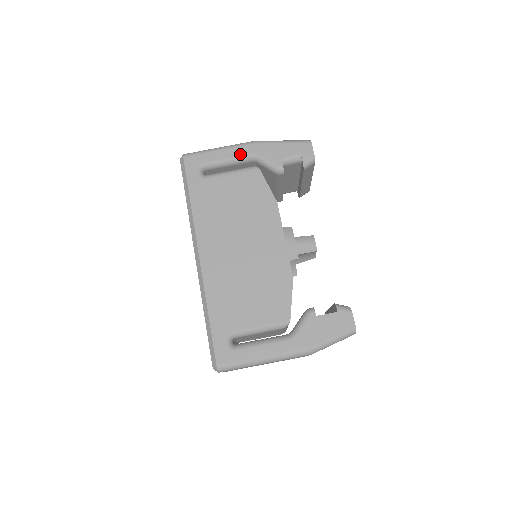
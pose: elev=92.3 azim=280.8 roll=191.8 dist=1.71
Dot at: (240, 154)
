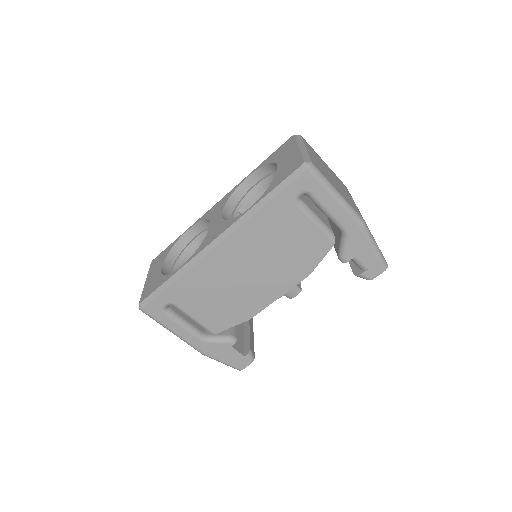
Dot at: (341, 220)
